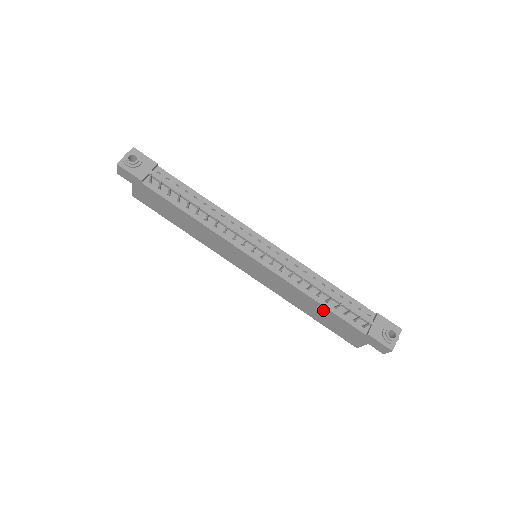
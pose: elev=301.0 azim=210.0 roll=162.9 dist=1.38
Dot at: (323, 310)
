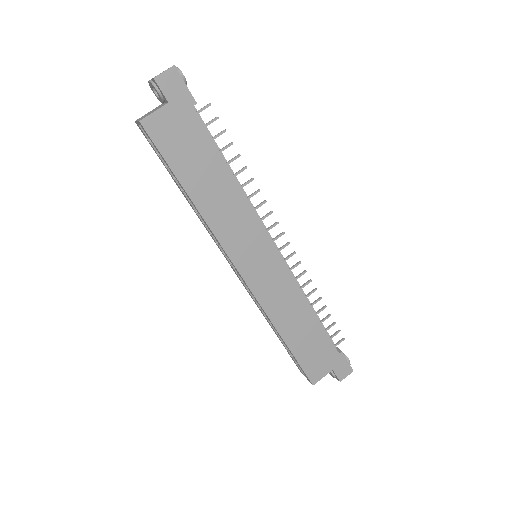
Dot at: (312, 325)
